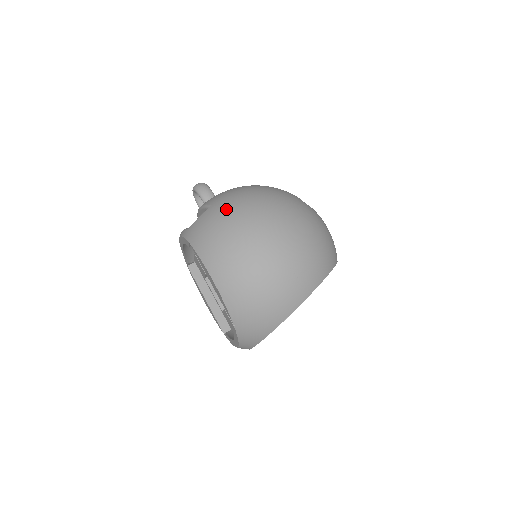
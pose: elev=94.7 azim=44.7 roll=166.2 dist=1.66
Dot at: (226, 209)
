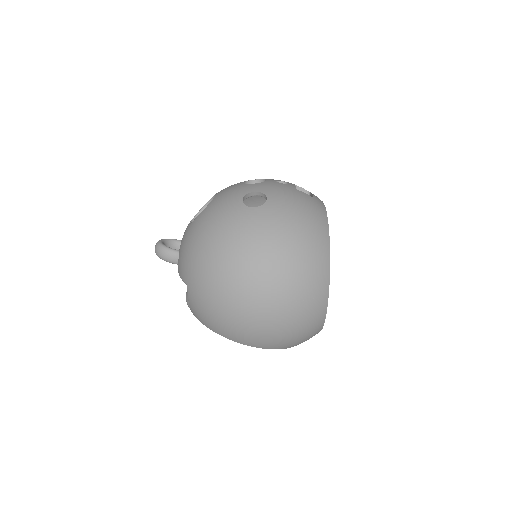
Dot at: (202, 291)
